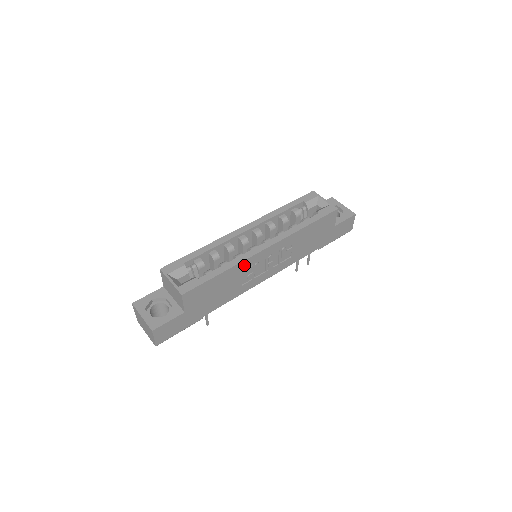
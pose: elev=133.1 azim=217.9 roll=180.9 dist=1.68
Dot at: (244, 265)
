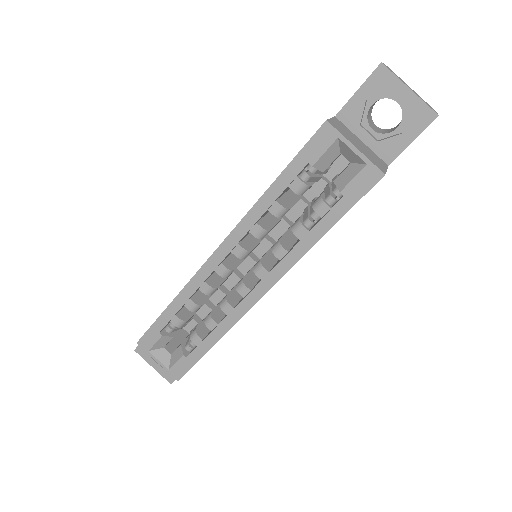
Dot at: occluded
